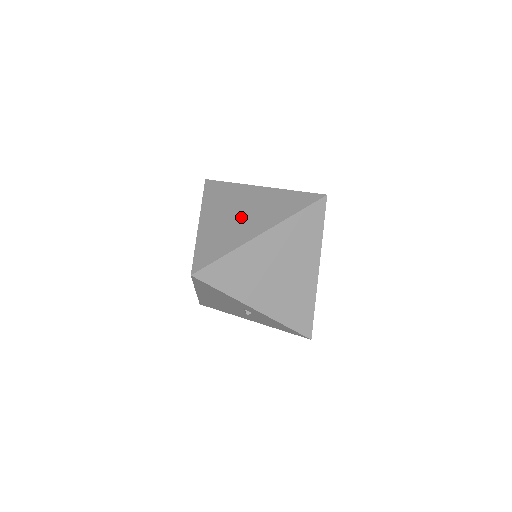
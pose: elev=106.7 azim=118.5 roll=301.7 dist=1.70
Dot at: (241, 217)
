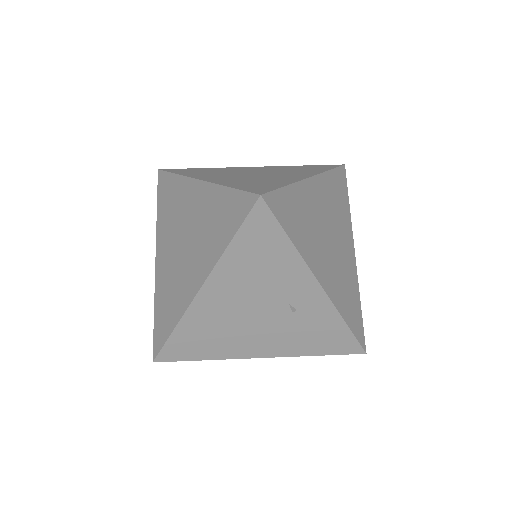
Dot at: (261, 174)
